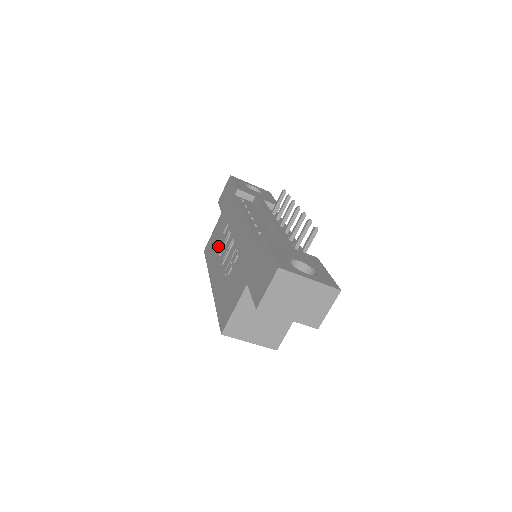
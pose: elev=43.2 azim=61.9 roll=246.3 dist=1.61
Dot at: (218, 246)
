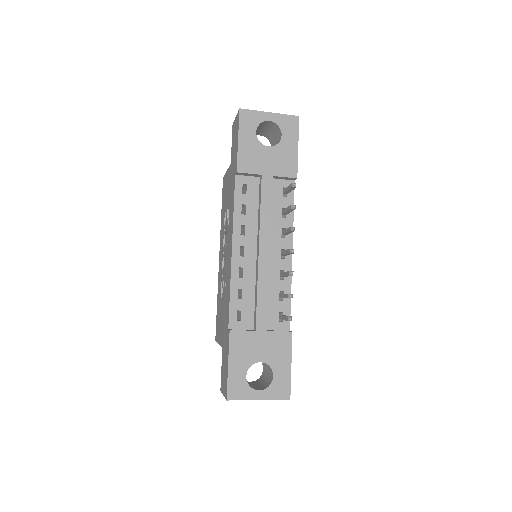
Dot at: occluded
